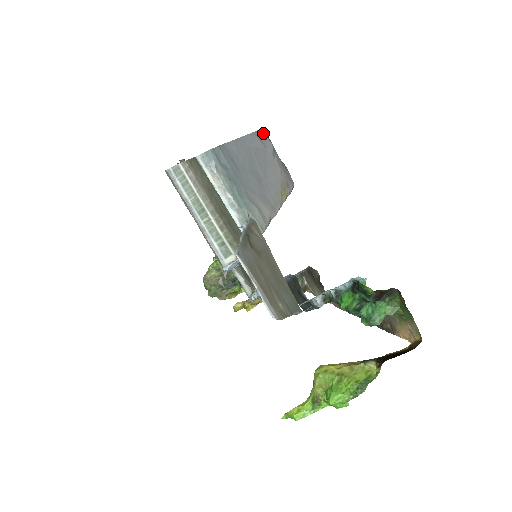
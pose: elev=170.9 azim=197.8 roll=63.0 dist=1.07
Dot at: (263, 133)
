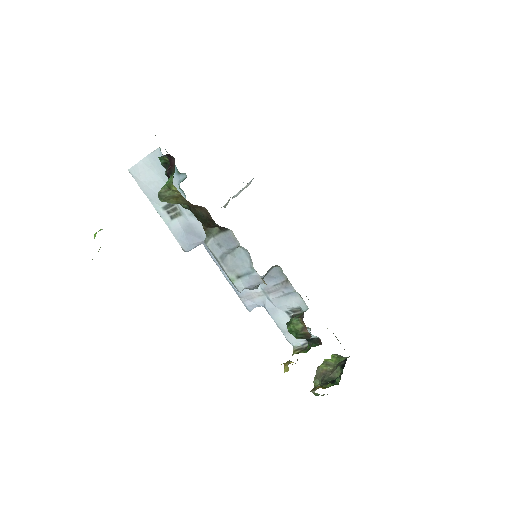
Dot at: occluded
